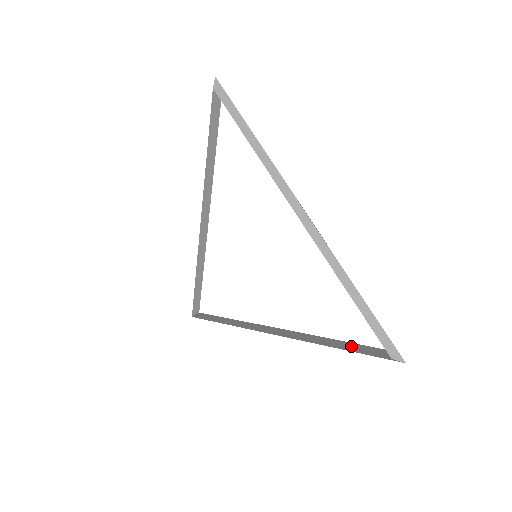
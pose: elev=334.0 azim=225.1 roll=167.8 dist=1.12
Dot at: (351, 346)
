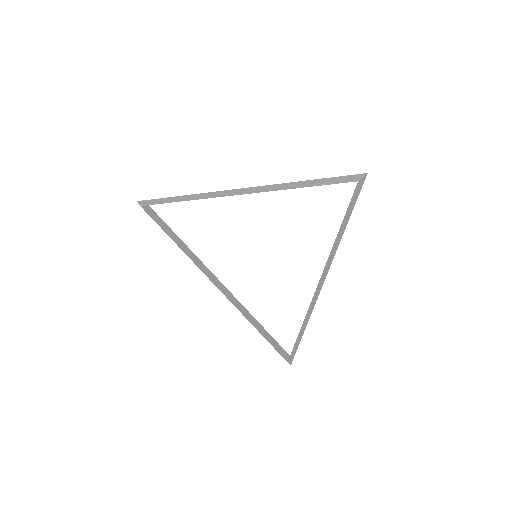
Dot at: (345, 215)
